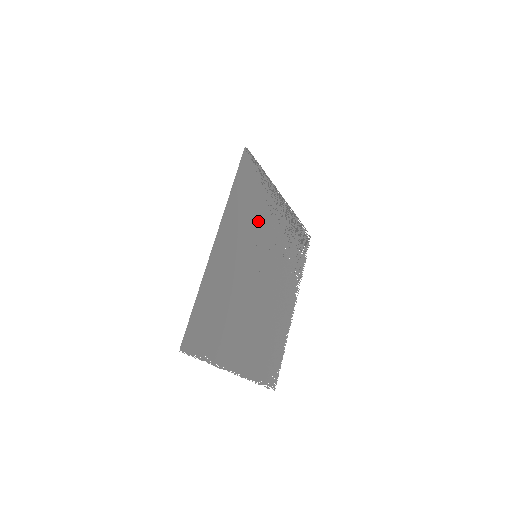
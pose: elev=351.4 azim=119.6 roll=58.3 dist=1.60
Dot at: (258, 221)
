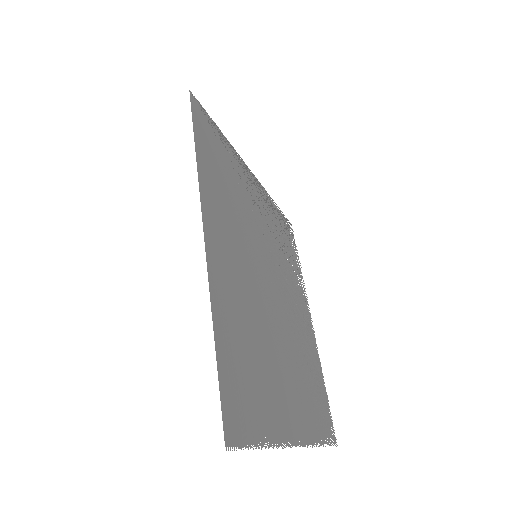
Dot at: occluded
